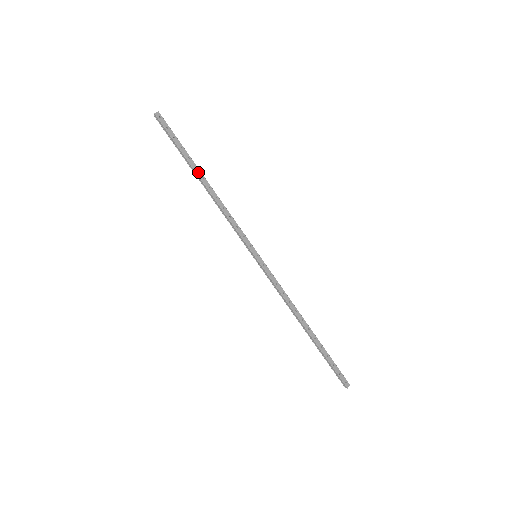
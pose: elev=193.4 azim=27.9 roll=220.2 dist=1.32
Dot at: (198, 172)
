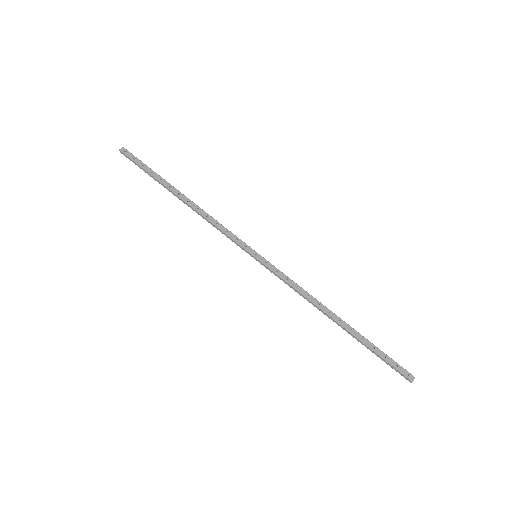
Dot at: (173, 190)
